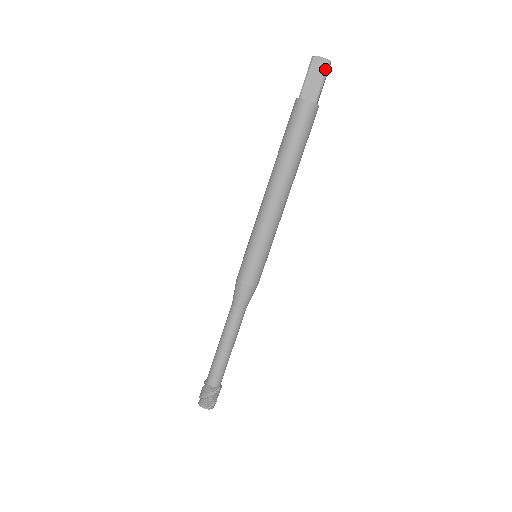
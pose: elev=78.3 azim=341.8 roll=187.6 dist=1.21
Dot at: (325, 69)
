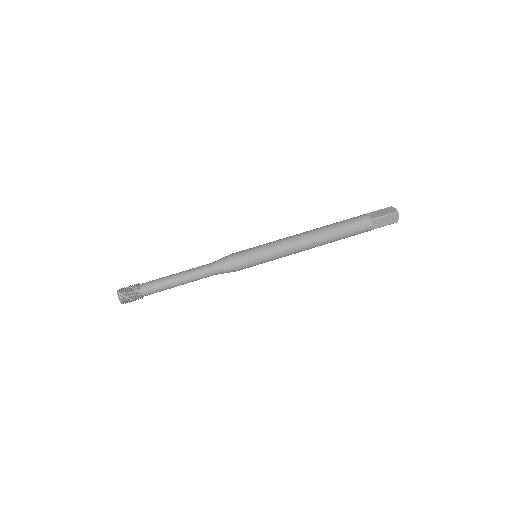
Dot at: (392, 212)
